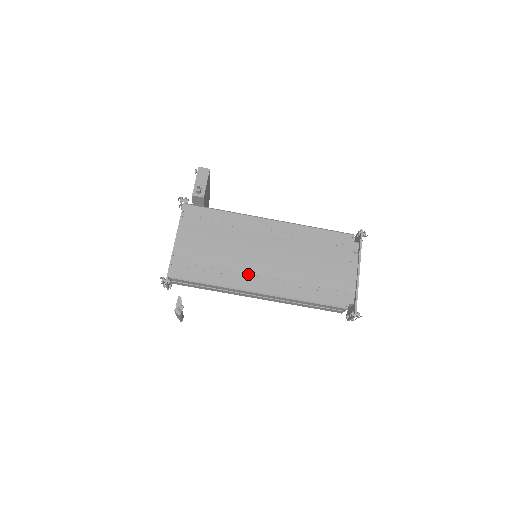
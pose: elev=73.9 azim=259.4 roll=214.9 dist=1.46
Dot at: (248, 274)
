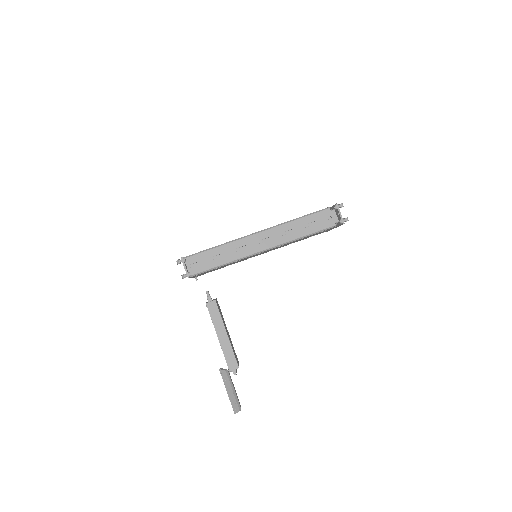
Dot at: occluded
